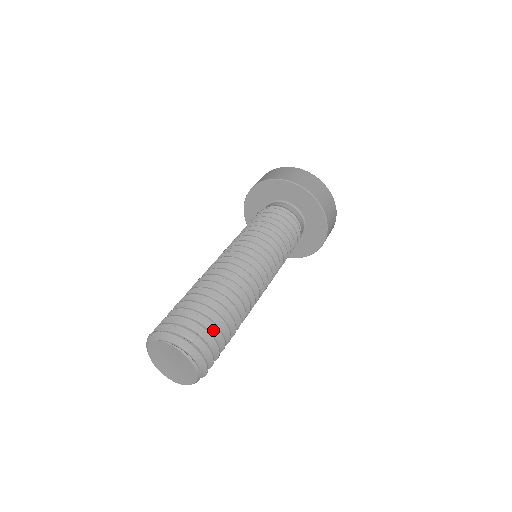
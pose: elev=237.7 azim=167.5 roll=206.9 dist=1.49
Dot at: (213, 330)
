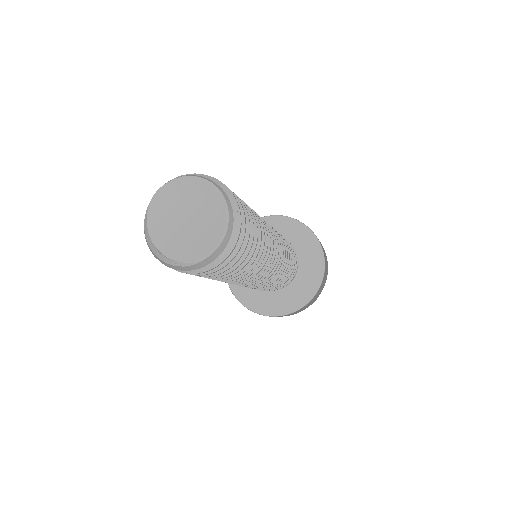
Dot at: occluded
